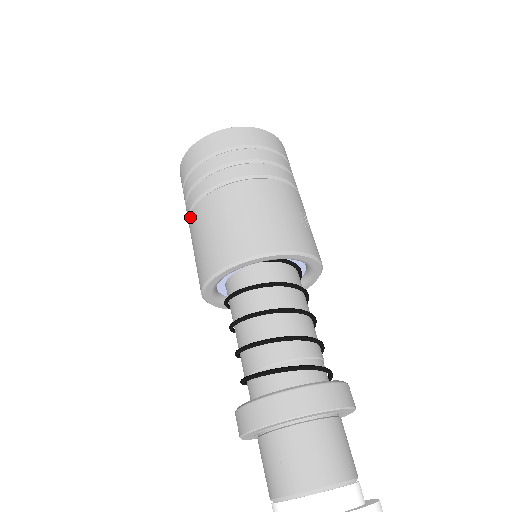
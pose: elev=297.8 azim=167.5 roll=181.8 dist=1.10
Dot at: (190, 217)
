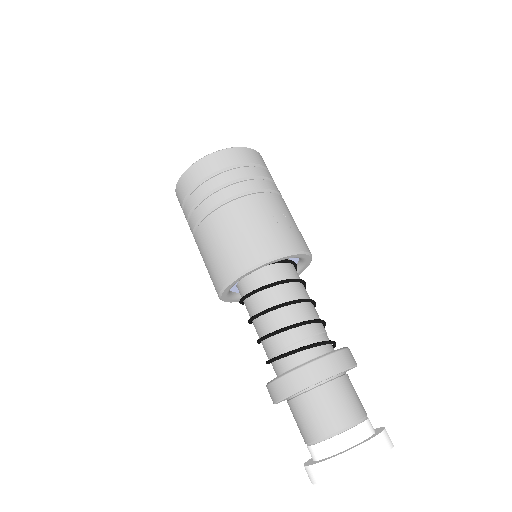
Dot at: occluded
